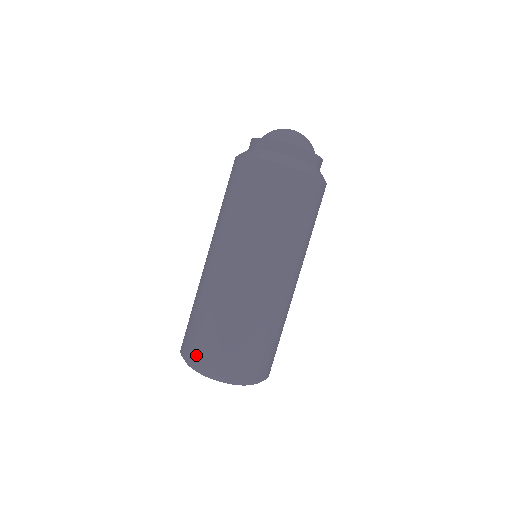
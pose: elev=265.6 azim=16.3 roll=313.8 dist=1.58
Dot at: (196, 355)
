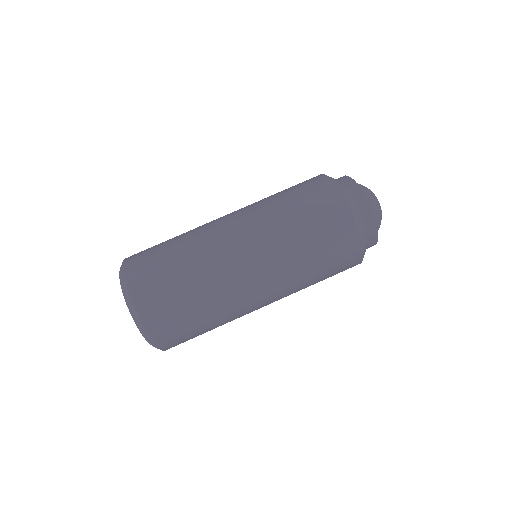
Dot at: (135, 268)
